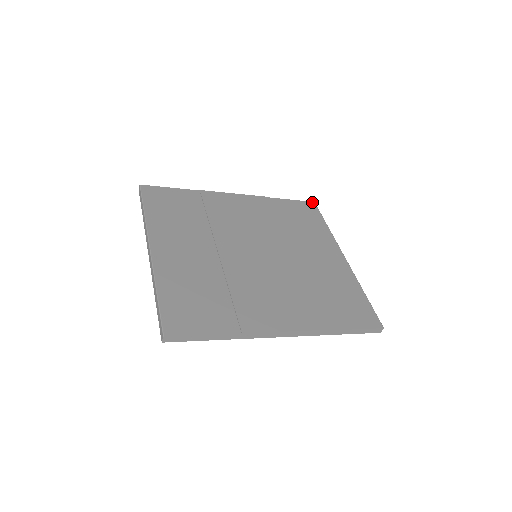
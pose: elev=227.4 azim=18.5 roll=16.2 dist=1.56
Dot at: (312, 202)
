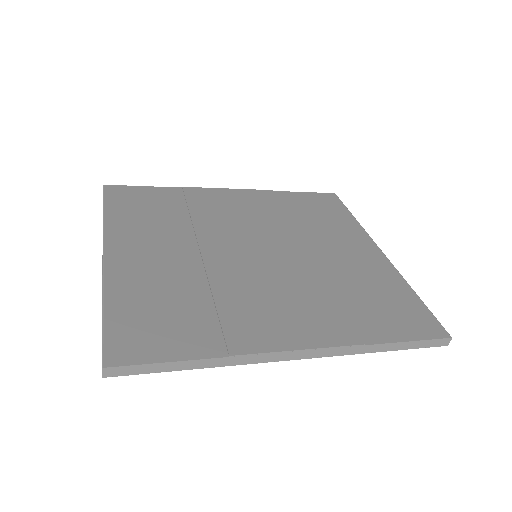
Dot at: (332, 193)
